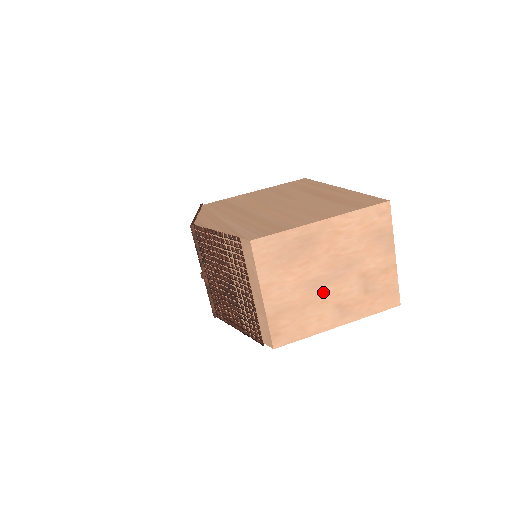
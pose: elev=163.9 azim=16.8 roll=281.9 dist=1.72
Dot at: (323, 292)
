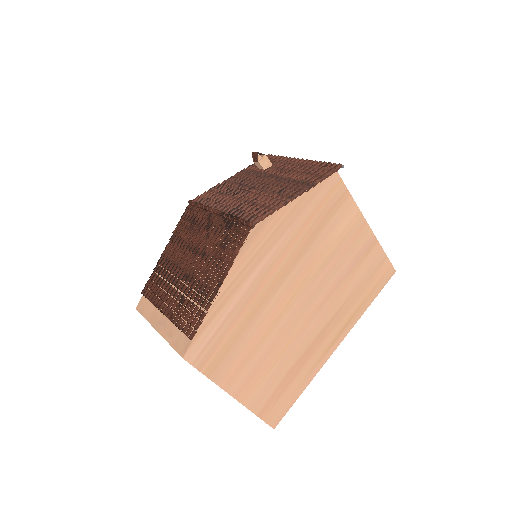
Dot at: occluded
